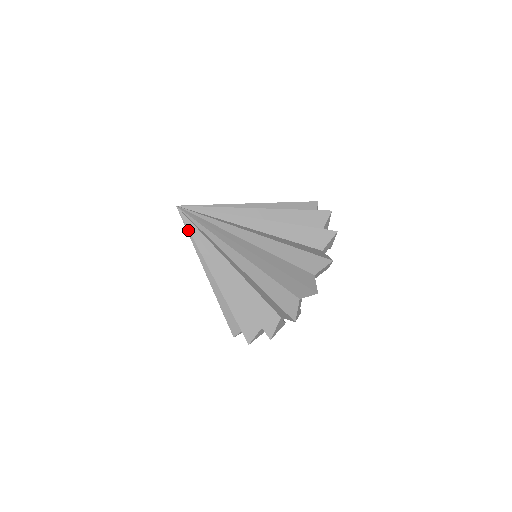
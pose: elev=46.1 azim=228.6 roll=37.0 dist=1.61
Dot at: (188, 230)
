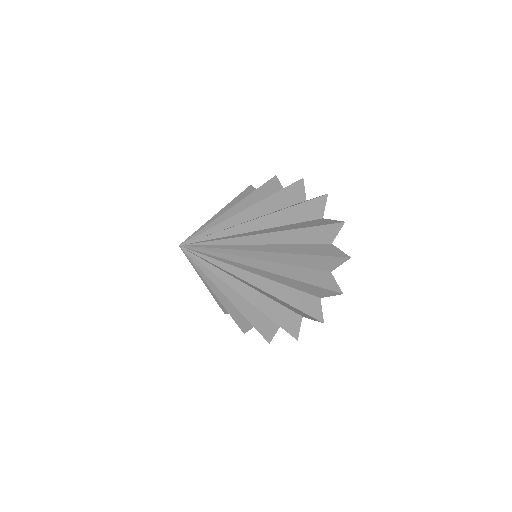
Dot at: (194, 264)
